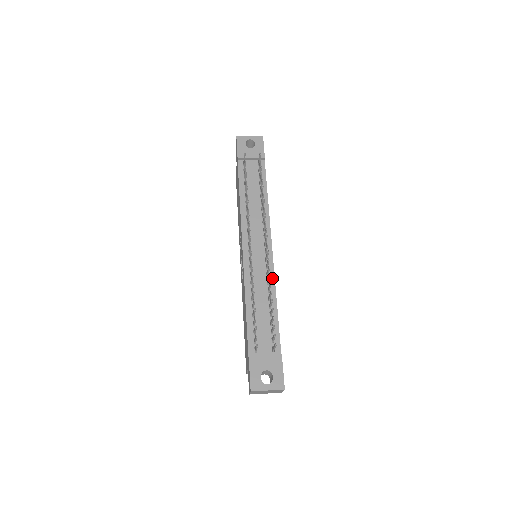
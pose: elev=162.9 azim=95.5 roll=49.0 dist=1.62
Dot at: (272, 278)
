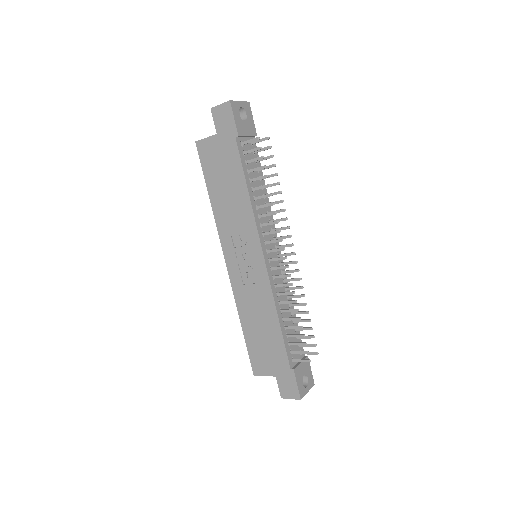
Dot at: occluded
